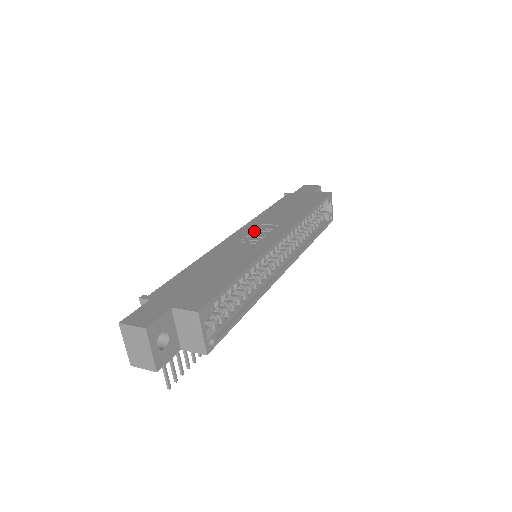
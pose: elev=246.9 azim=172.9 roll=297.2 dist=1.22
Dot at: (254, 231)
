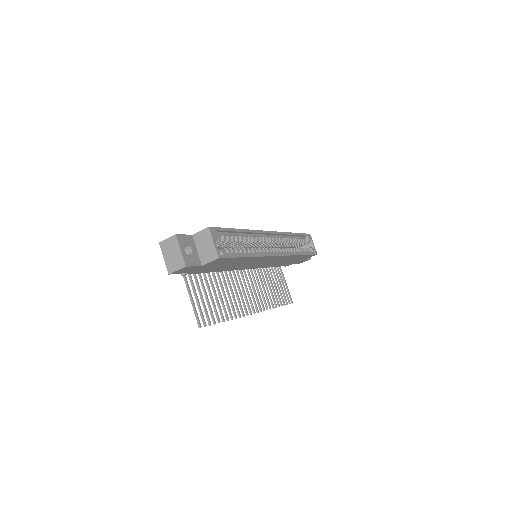
Dot at: occluded
